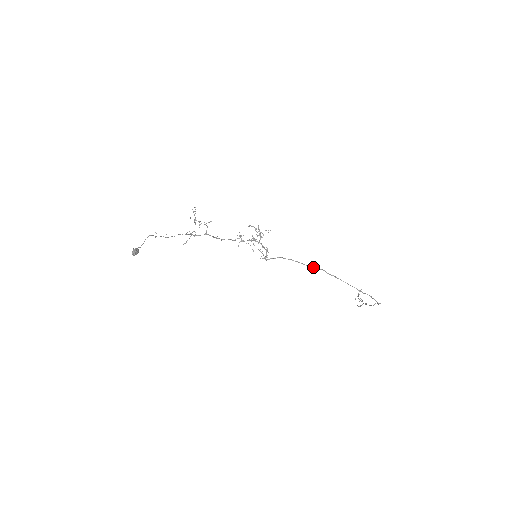
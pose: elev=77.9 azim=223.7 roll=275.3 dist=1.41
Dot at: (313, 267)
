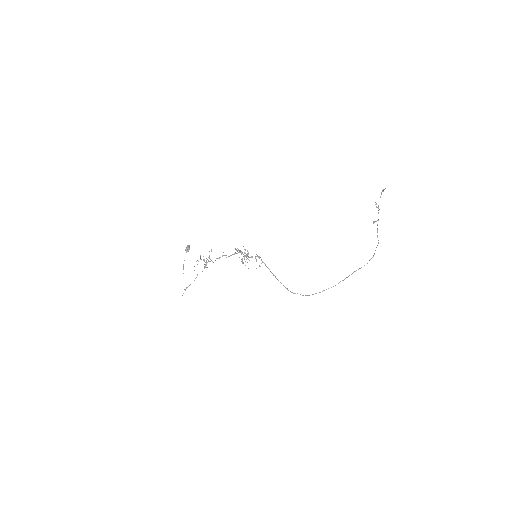
Dot at: (288, 290)
